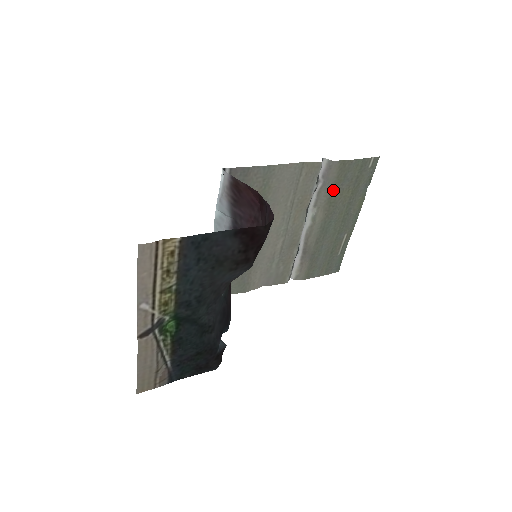
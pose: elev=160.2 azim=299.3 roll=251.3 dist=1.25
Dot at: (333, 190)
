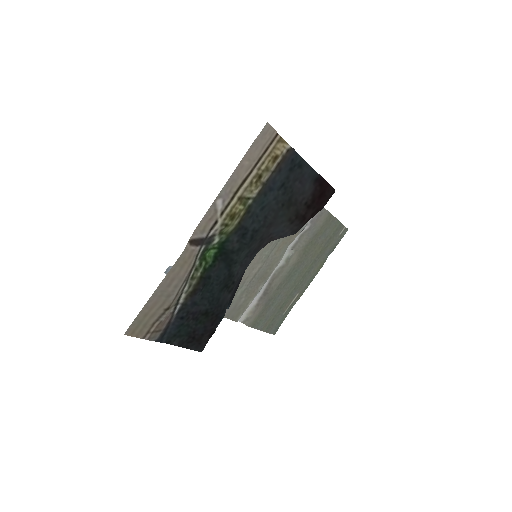
Dot at: (312, 239)
